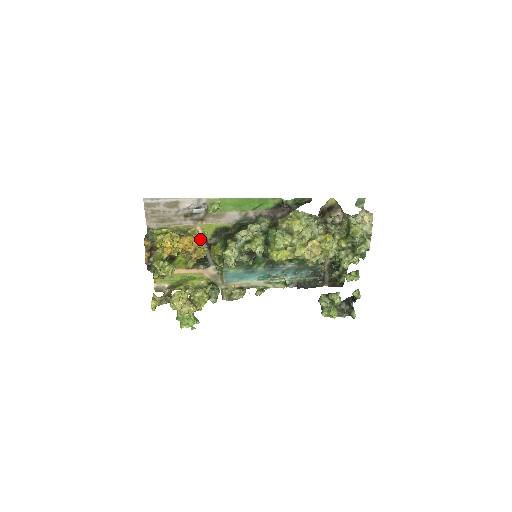
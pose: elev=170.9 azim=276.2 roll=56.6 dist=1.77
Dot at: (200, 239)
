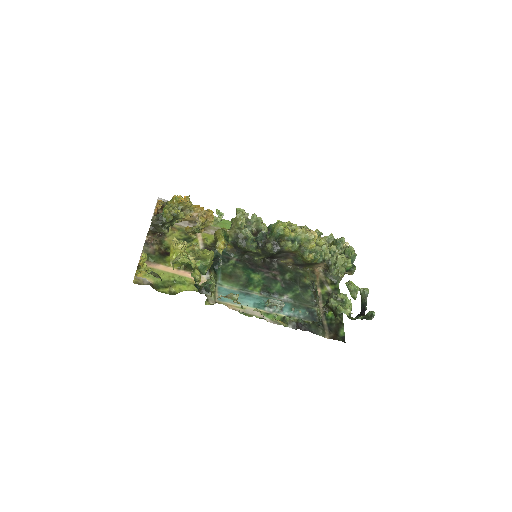
Dot at: (199, 243)
